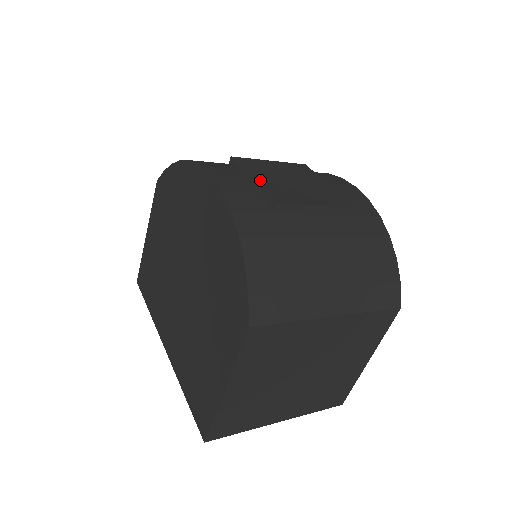
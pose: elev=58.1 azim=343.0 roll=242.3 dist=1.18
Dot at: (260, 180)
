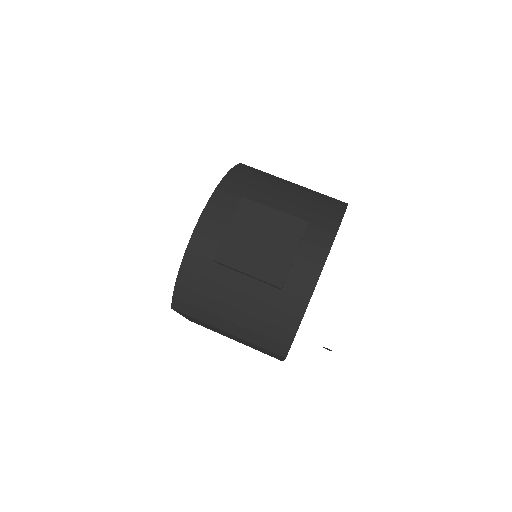
Dot at: (233, 232)
